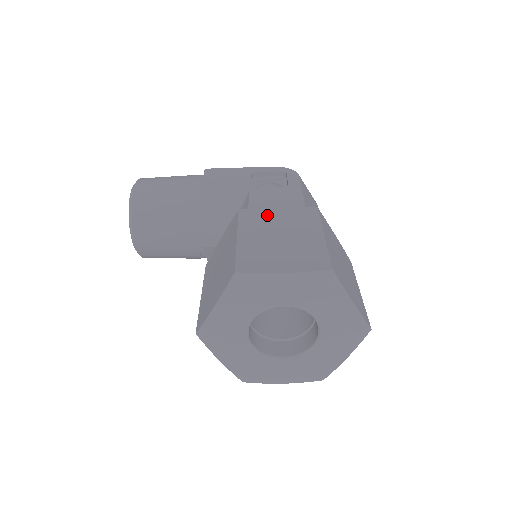
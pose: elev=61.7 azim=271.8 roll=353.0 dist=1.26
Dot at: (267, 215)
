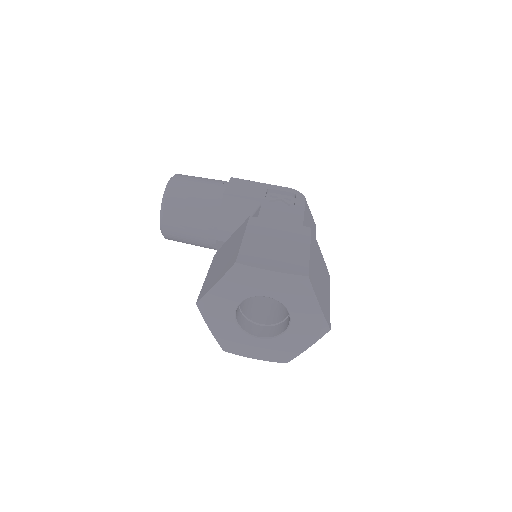
Dot at: (271, 225)
